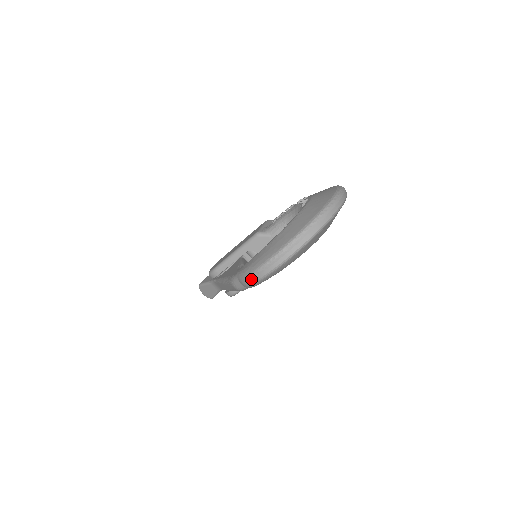
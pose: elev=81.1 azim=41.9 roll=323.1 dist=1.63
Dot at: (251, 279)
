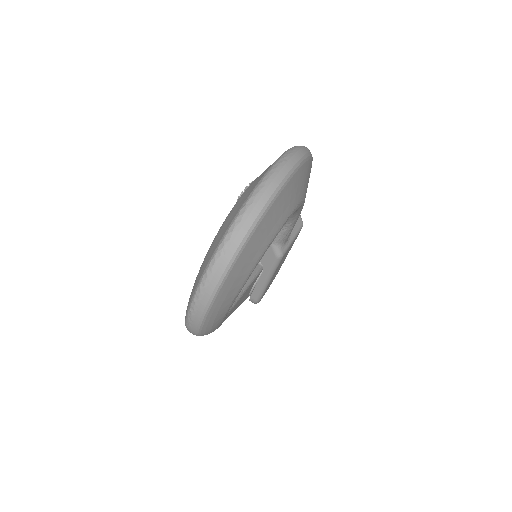
Dot at: occluded
